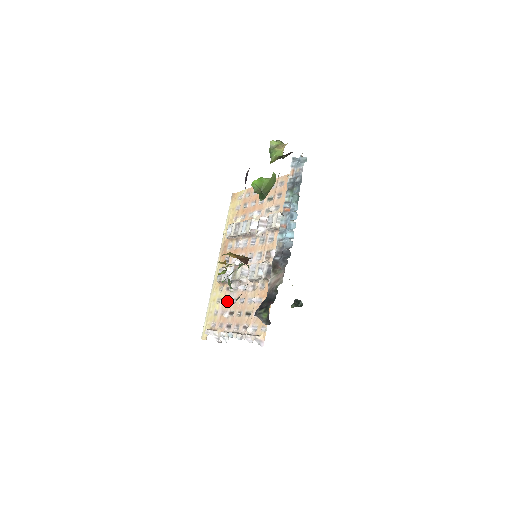
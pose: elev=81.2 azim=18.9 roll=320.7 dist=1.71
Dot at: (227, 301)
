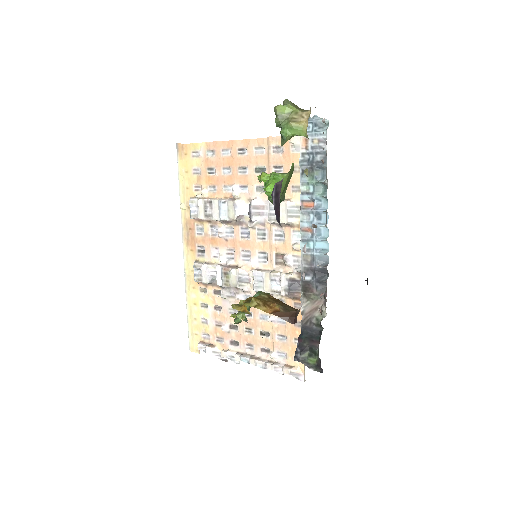
Dot at: (221, 310)
